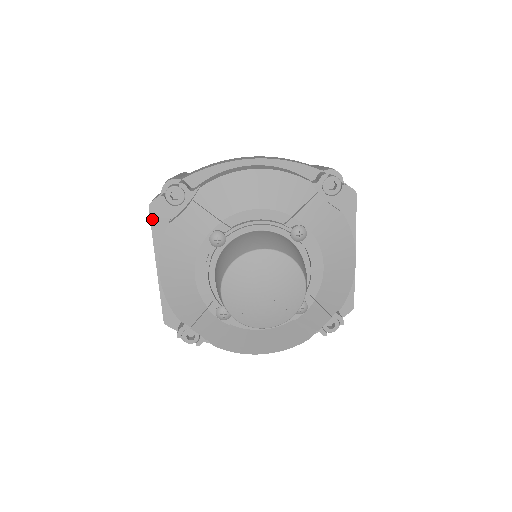
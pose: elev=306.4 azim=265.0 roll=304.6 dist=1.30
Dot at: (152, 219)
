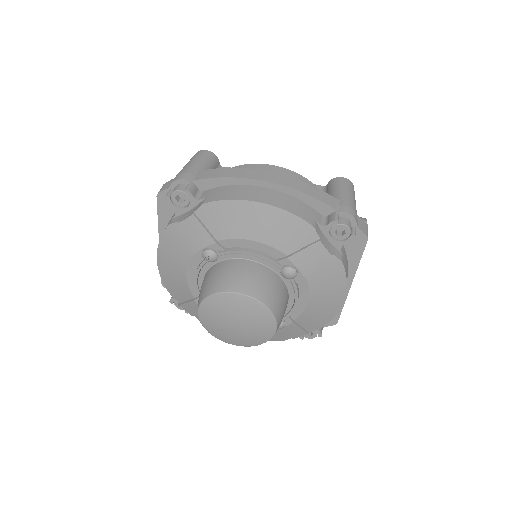
Dot at: (159, 206)
